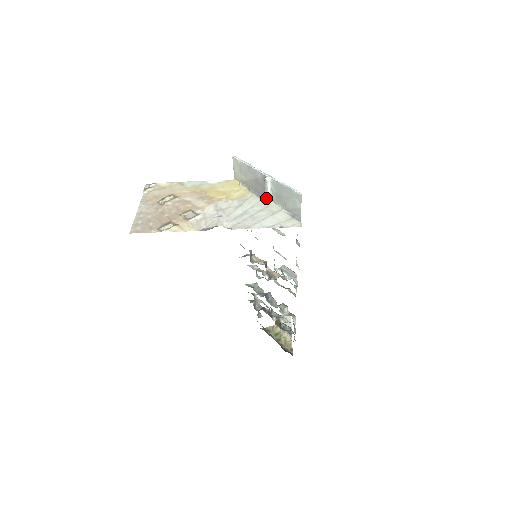
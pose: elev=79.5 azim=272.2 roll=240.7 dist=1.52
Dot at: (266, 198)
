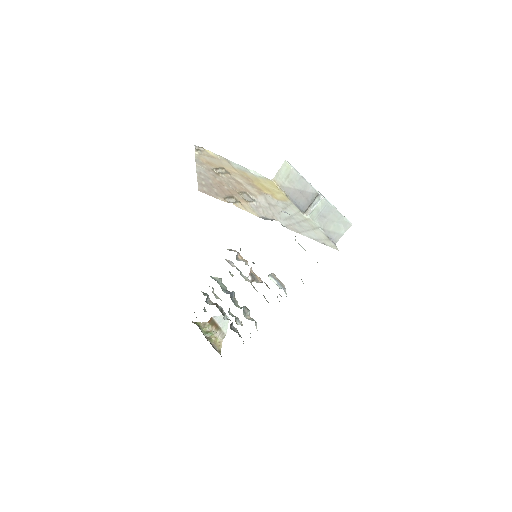
Dot at: (308, 212)
